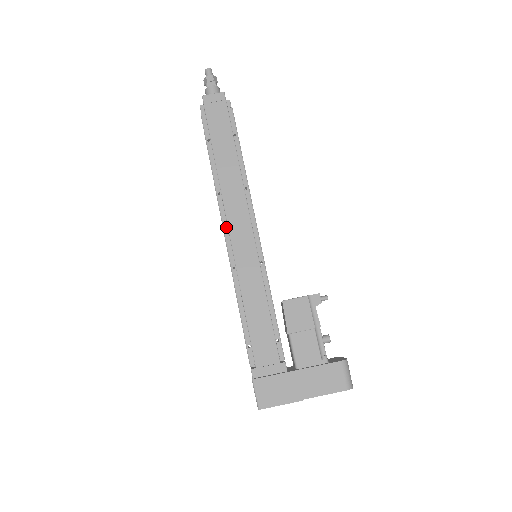
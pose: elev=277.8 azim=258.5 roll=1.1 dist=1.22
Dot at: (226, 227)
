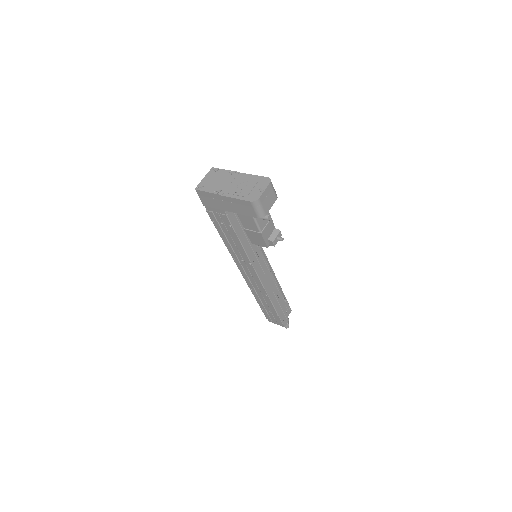
Dot at: occluded
